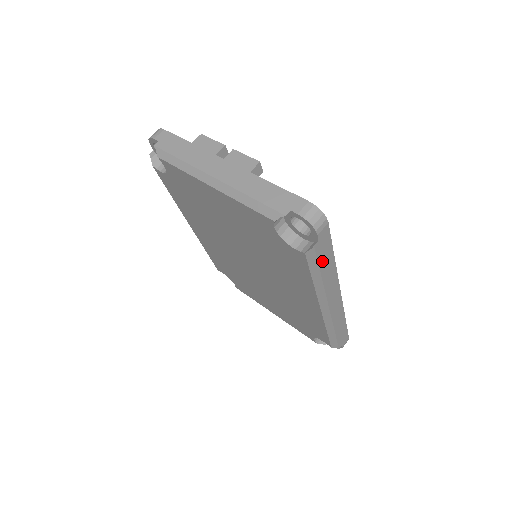
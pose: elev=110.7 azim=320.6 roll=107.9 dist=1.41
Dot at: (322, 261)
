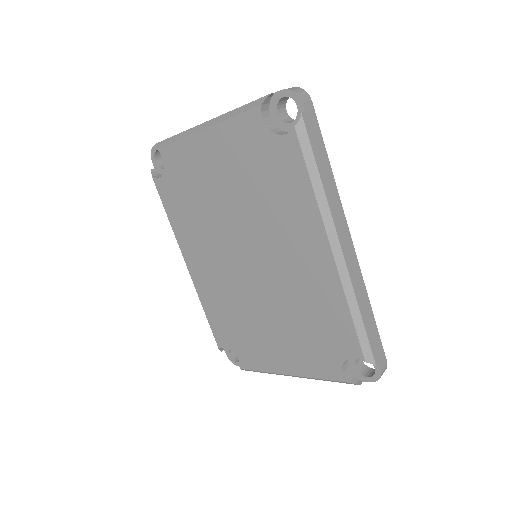
Dot at: (315, 150)
